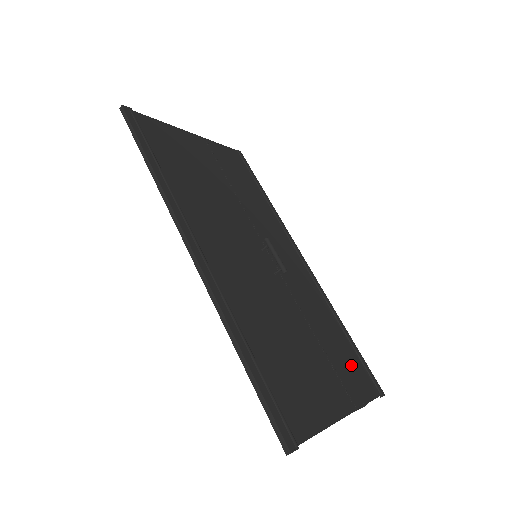
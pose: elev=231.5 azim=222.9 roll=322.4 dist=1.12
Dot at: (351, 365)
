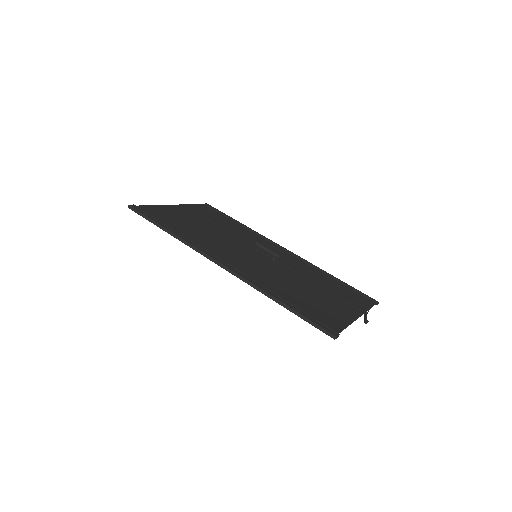
Dot at: (348, 293)
